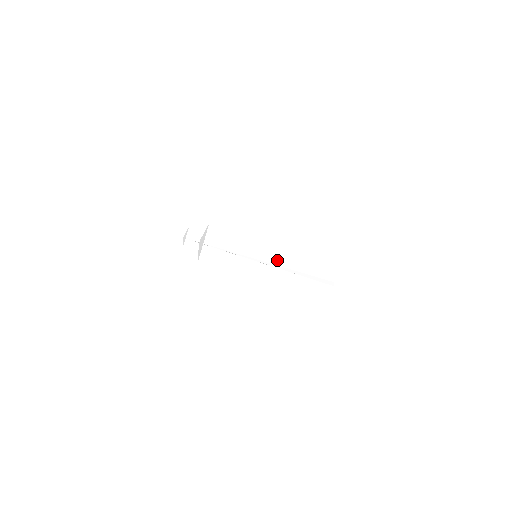
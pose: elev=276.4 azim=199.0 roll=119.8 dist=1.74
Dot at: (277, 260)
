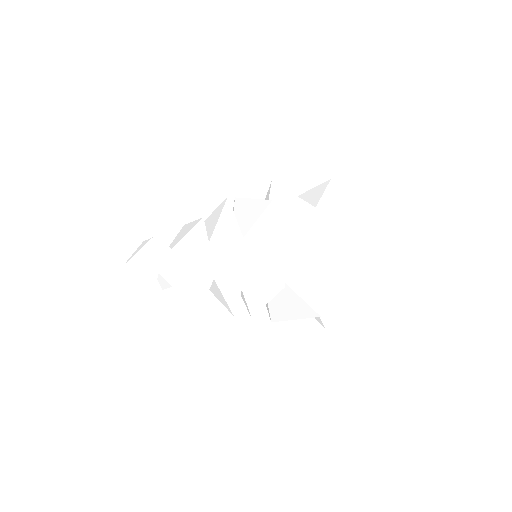
Dot at: occluded
